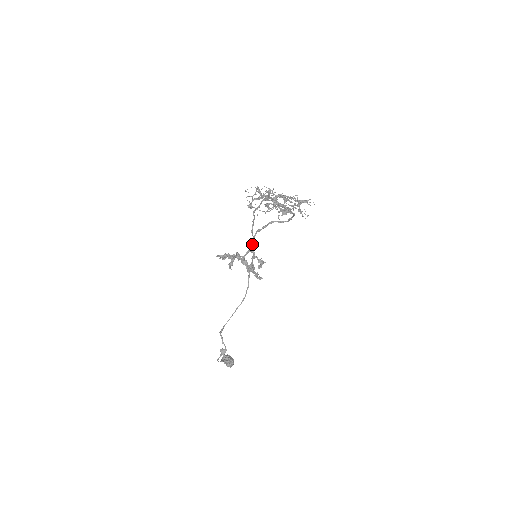
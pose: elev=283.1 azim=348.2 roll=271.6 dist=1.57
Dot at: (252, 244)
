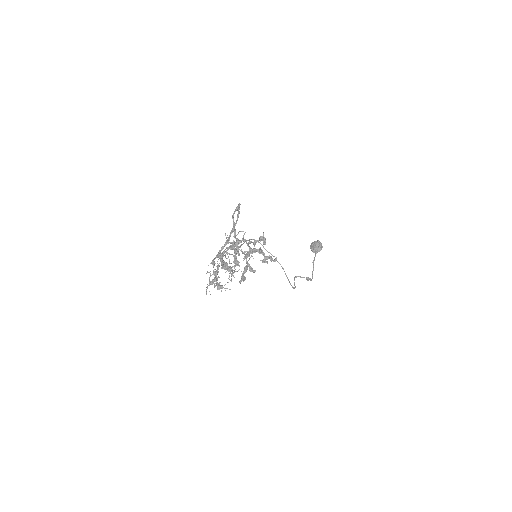
Dot at: occluded
